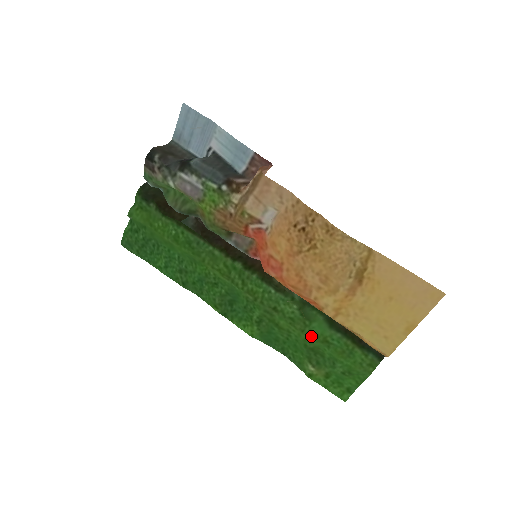
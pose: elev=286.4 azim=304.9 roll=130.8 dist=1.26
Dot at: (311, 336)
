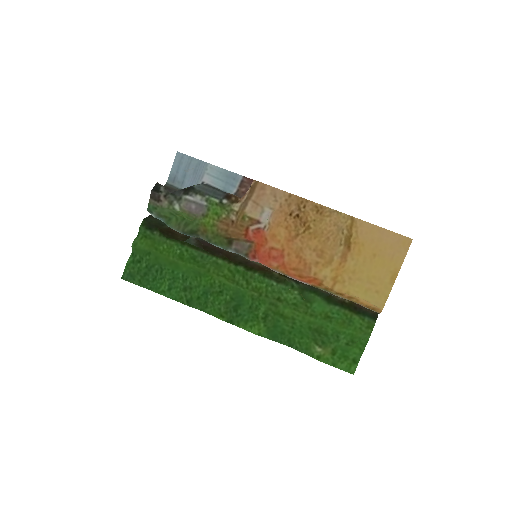
Dot at: (314, 316)
